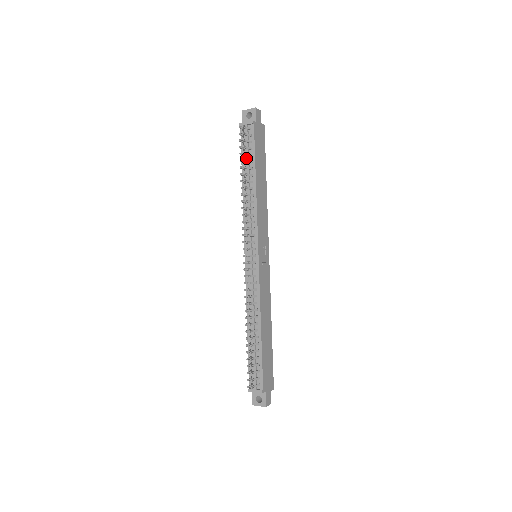
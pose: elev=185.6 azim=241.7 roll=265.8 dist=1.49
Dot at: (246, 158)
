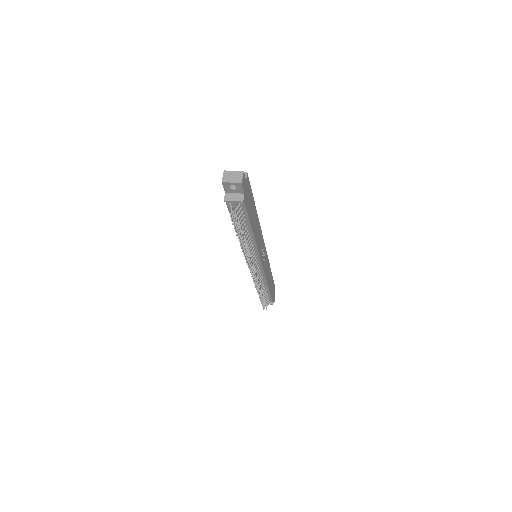
Dot at: occluded
